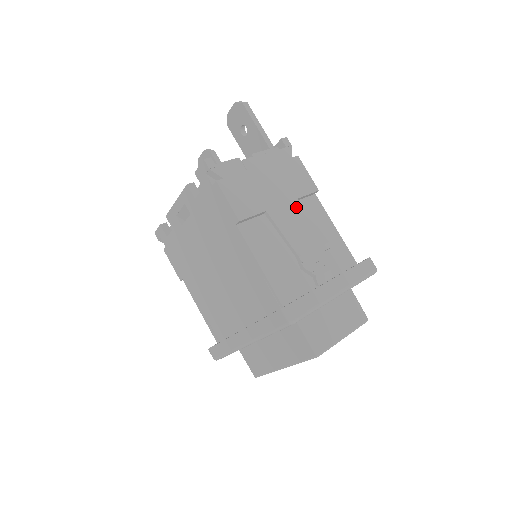
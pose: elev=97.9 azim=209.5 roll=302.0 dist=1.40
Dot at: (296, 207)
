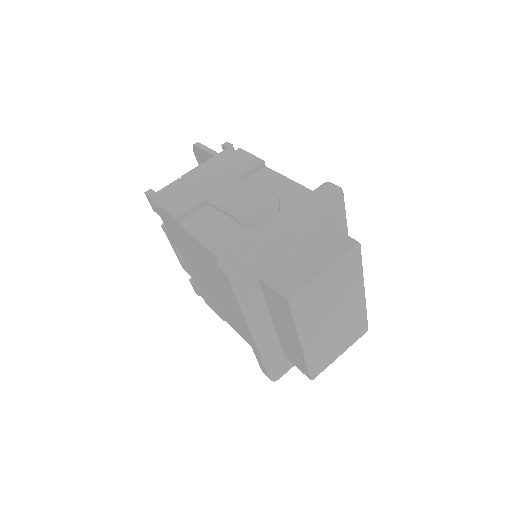
Dot at: (236, 183)
